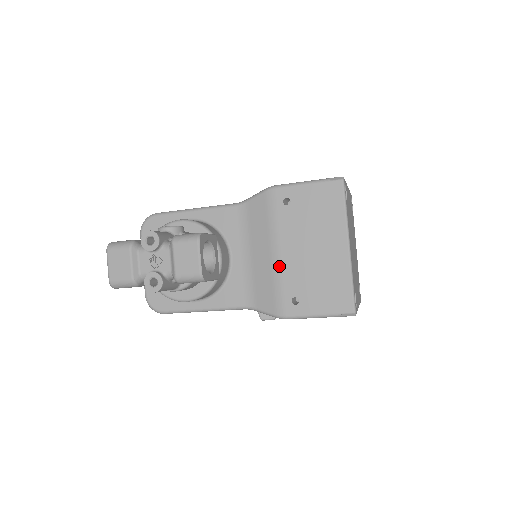
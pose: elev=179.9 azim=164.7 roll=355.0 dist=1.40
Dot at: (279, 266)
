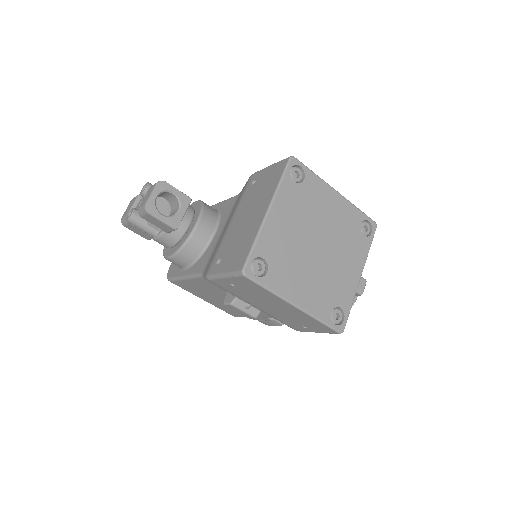
Dot at: (226, 233)
